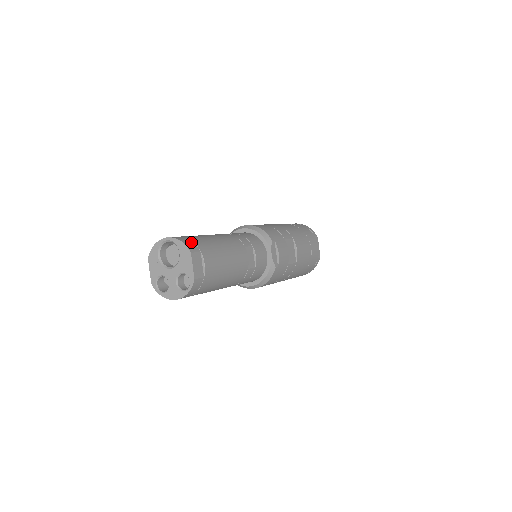
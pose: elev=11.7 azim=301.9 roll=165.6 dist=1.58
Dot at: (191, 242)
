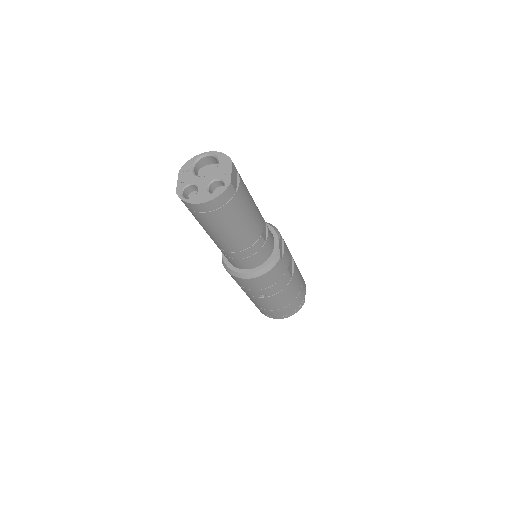
Dot at: occluded
